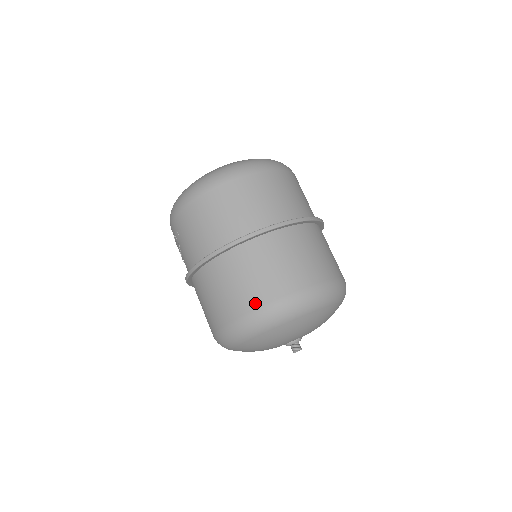
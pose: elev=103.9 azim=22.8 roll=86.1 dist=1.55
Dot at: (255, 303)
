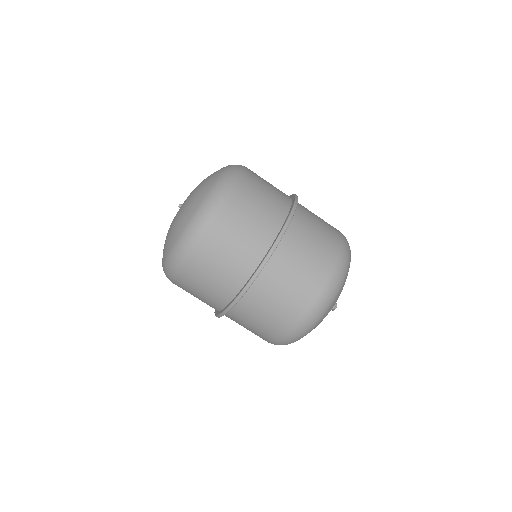
Dot at: (278, 334)
